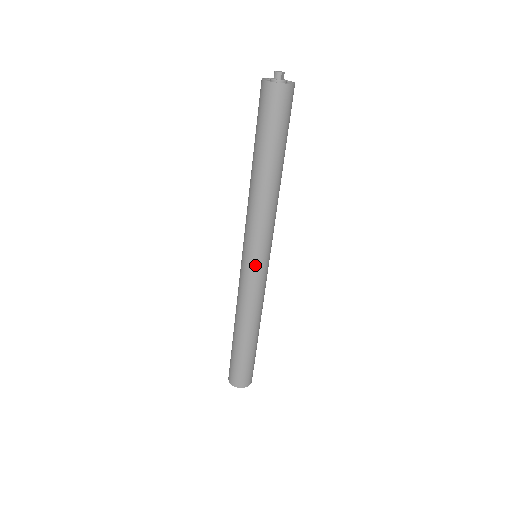
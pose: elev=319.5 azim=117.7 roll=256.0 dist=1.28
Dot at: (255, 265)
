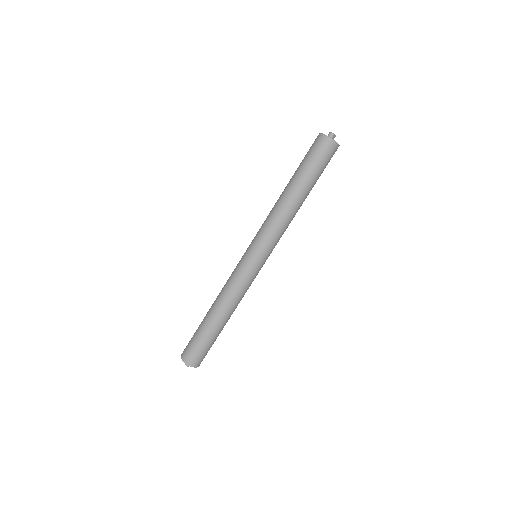
Dot at: (253, 259)
